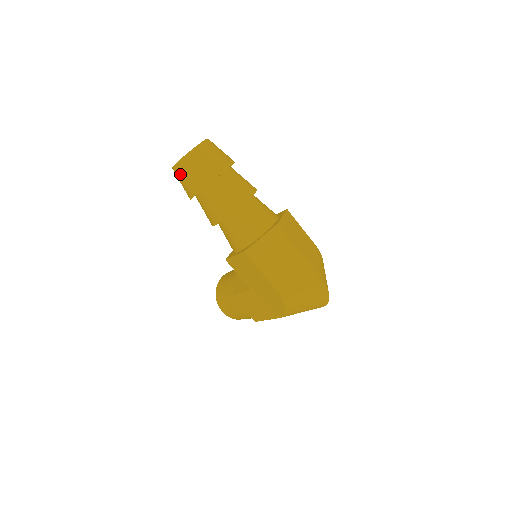
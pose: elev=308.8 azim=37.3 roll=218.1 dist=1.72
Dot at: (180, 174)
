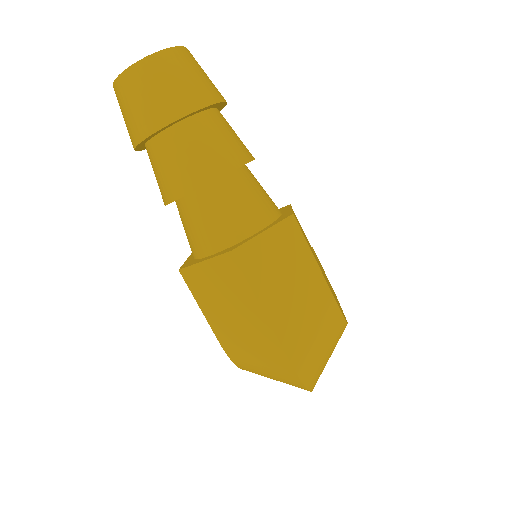
Dot at: occluded
